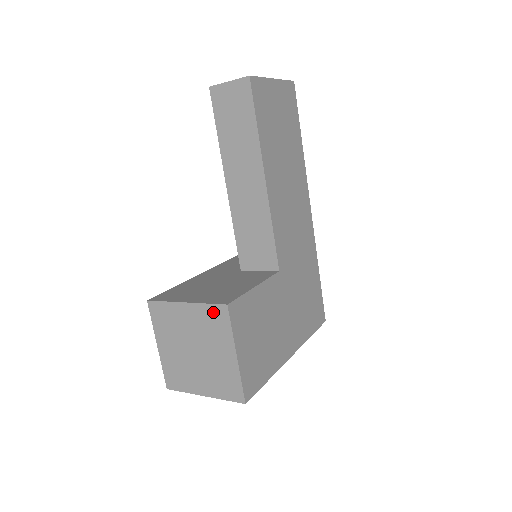
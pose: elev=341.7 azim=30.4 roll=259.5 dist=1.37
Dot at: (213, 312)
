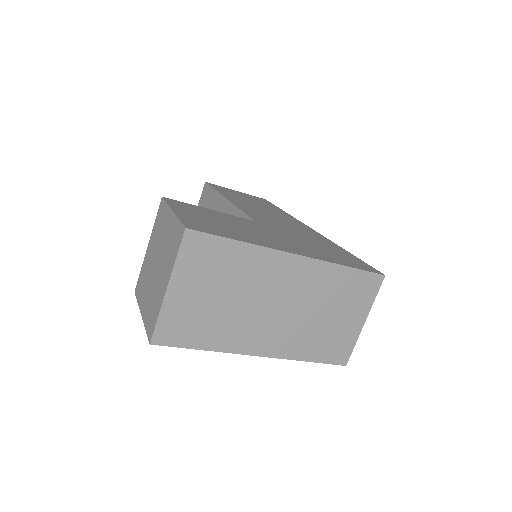
Dot at: (158, 217)
